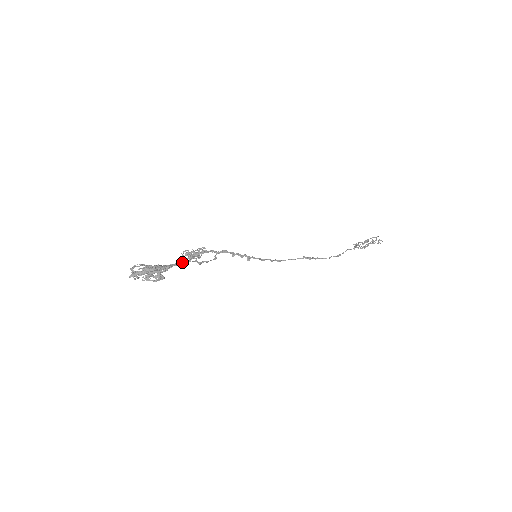
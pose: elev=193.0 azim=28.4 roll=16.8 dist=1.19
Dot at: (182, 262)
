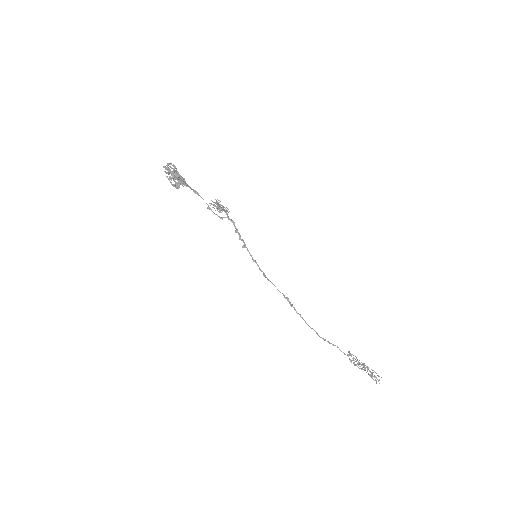
Dot at: occluded
